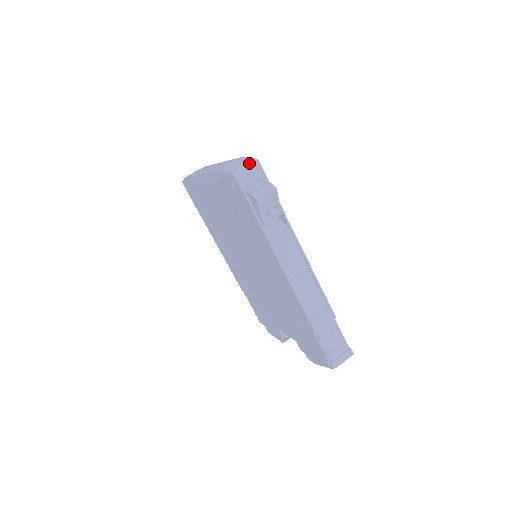
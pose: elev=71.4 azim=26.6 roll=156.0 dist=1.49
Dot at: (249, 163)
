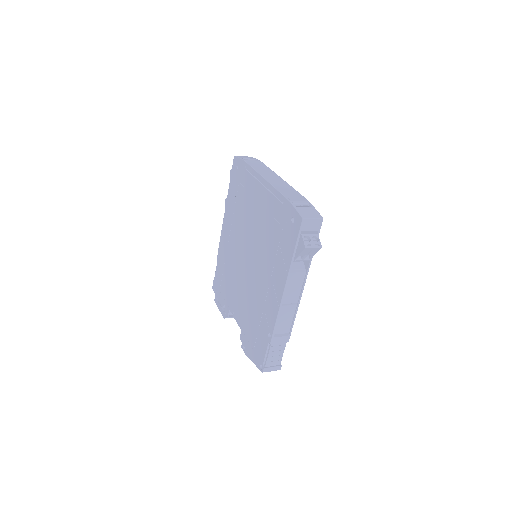
Dot at: (316, 218)
